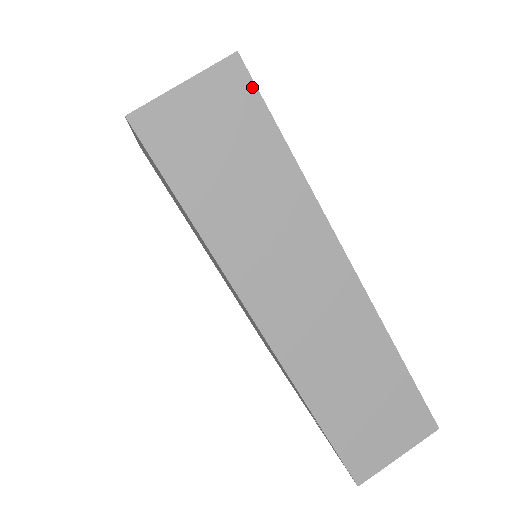
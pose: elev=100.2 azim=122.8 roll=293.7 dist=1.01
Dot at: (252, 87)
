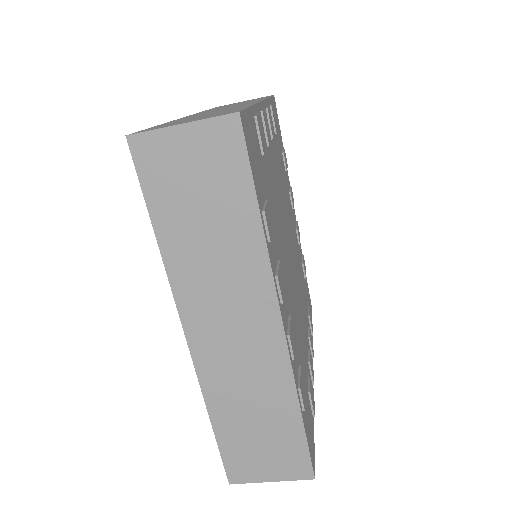
Dot at: occluded
